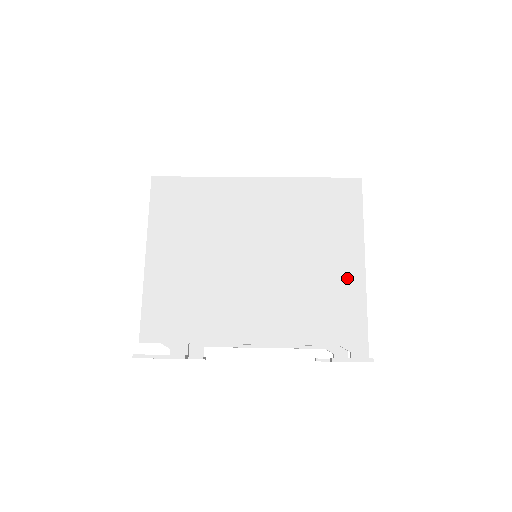
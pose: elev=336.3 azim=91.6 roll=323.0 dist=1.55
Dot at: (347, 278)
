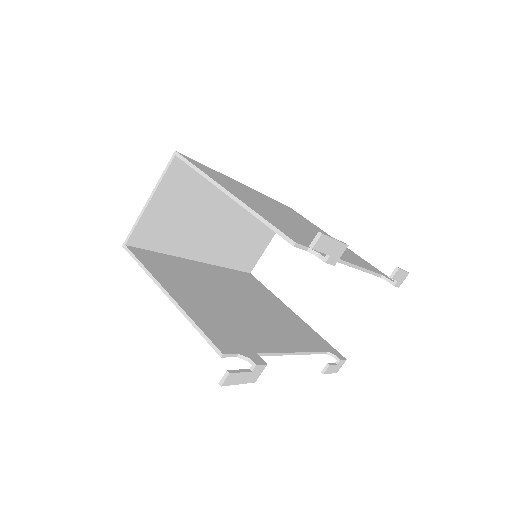
Dot at: occluded
